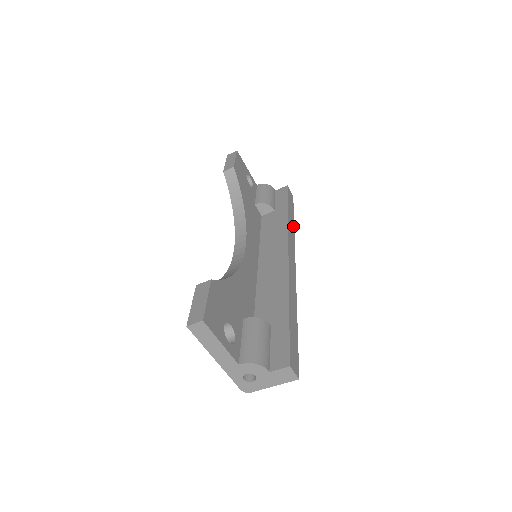
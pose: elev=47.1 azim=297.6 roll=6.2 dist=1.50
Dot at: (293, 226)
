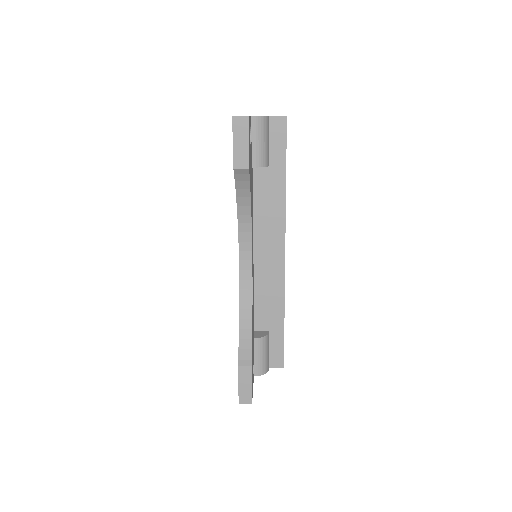
Dot at: occluded
